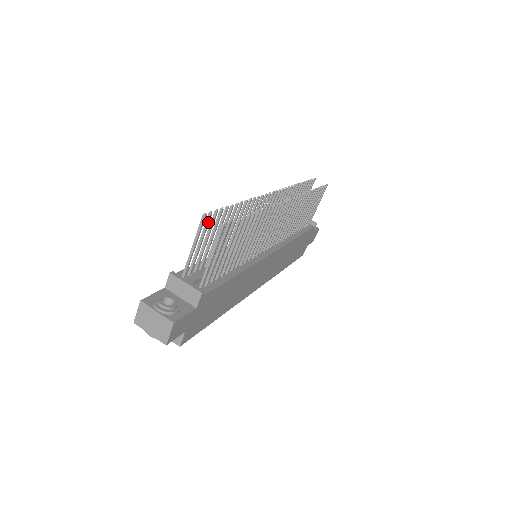
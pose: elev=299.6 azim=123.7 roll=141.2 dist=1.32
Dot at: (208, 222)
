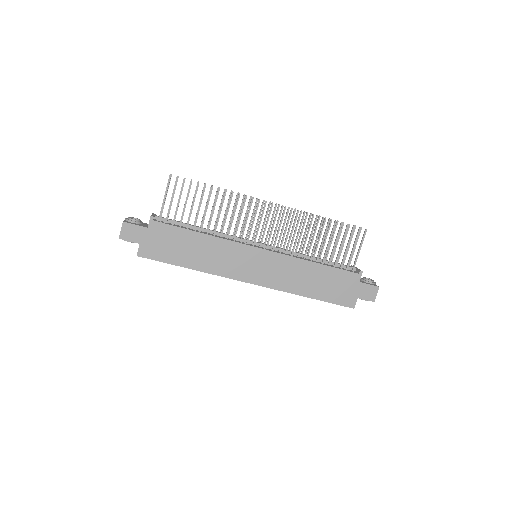
Dot at: occluded
